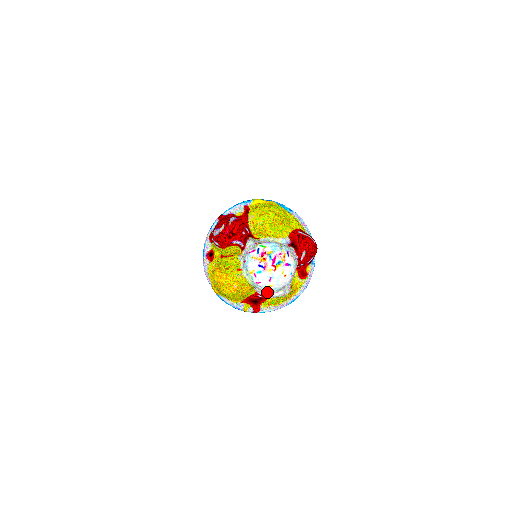
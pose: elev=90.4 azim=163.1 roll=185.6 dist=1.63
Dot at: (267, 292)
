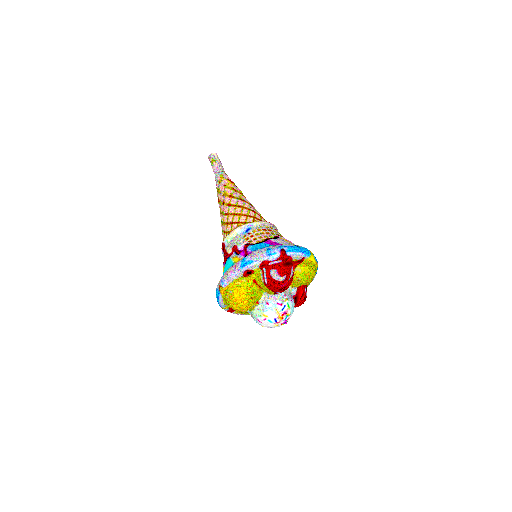
Dot at: (249, 311)
